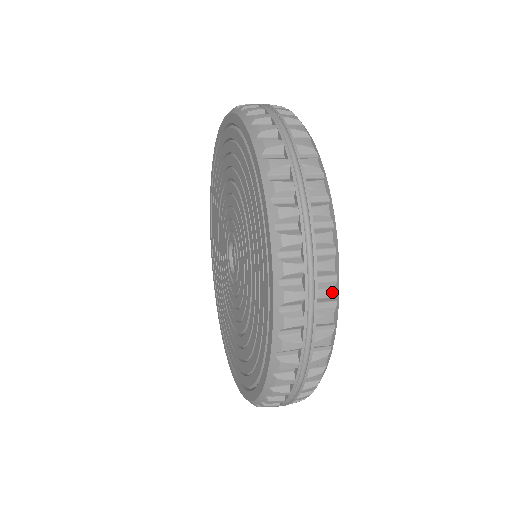
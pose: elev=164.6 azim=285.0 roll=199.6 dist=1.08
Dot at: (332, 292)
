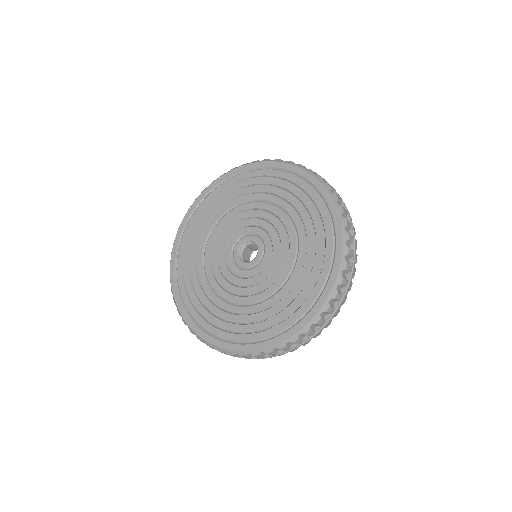
Dot at: occluded
